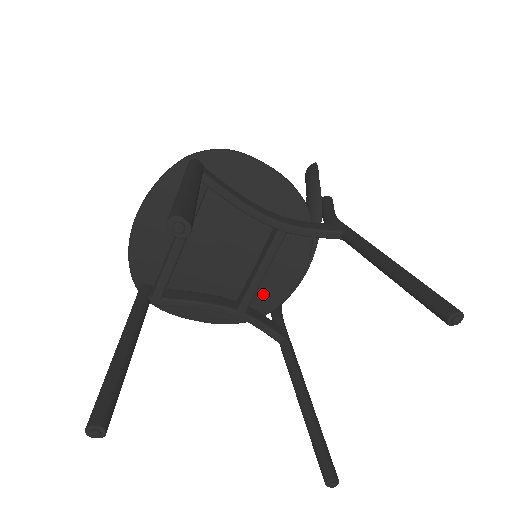
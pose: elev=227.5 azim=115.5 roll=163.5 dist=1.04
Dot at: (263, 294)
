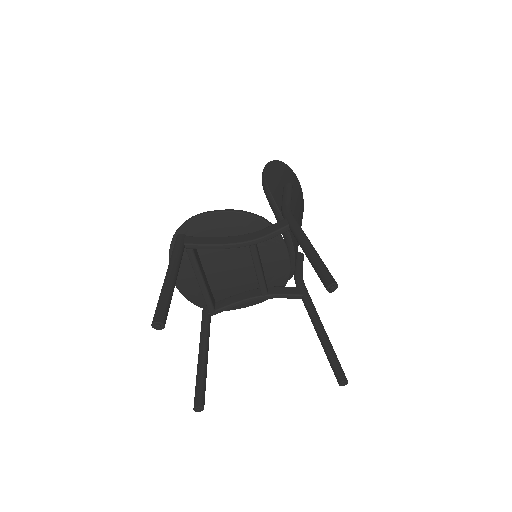
Dot at: (273, 277)
